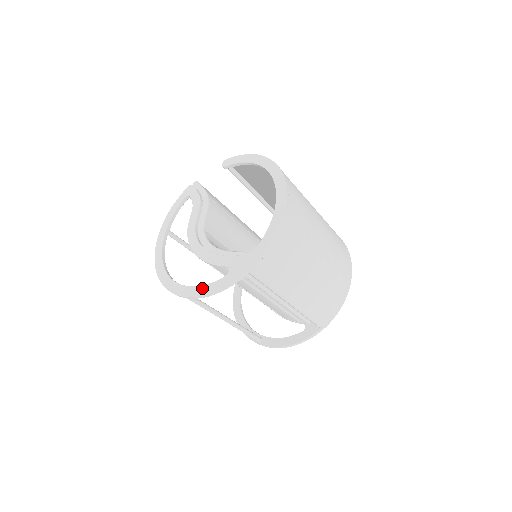
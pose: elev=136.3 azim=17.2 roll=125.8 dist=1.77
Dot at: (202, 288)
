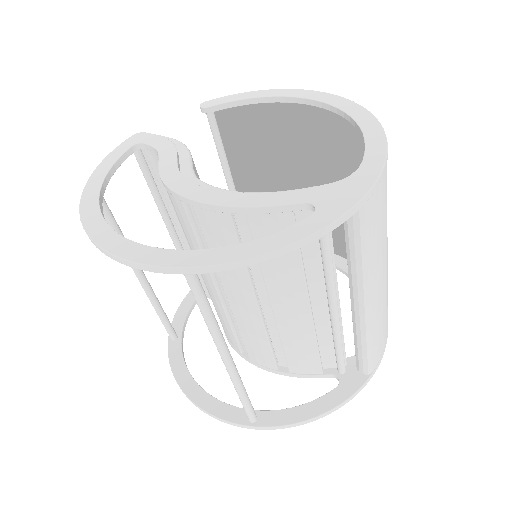
Dot at: (257, 242)
